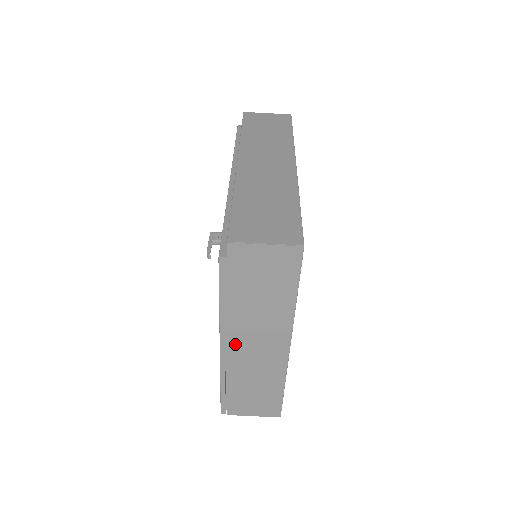
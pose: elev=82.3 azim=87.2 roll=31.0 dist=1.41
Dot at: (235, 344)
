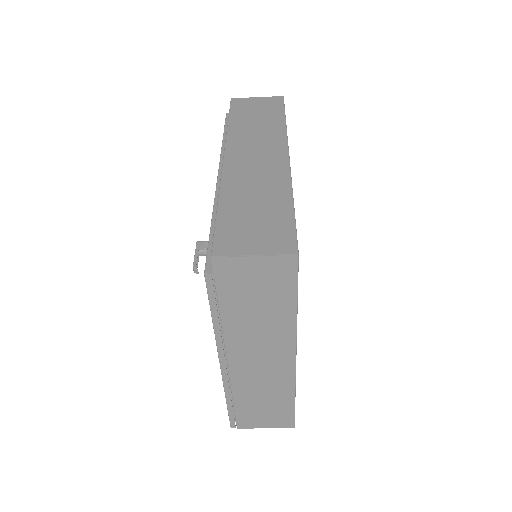
Dot at: (236, 360)
